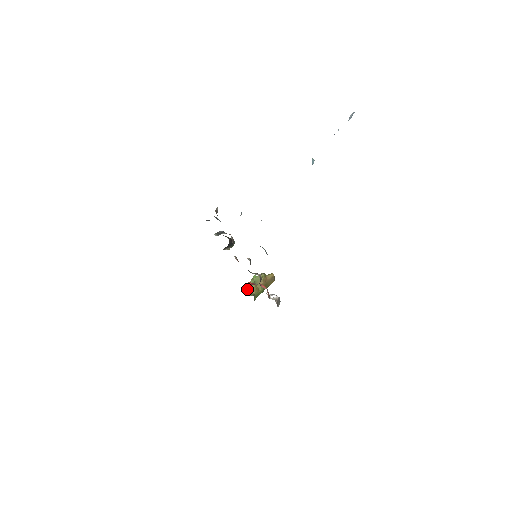
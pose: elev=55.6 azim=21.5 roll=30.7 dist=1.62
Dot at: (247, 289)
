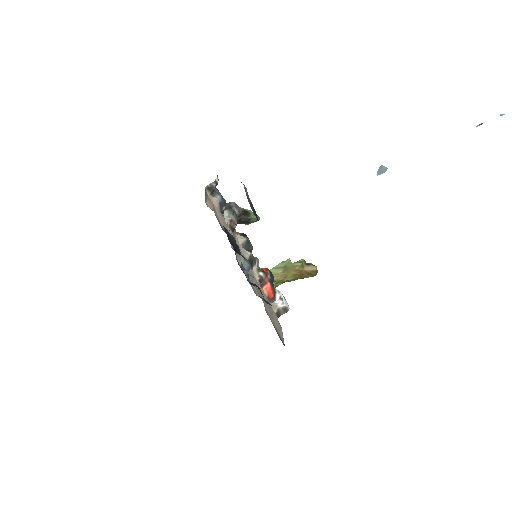
Dot at: (270, 270)
